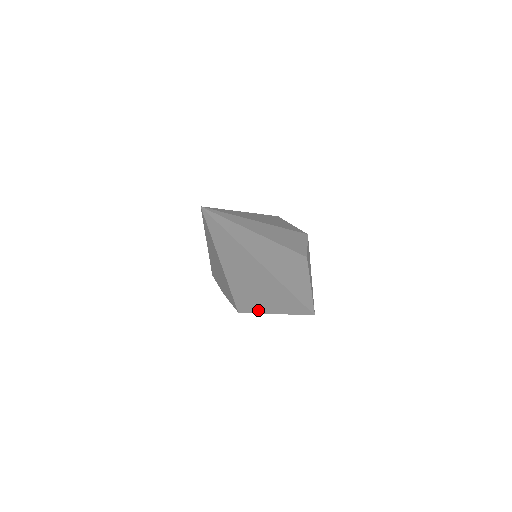
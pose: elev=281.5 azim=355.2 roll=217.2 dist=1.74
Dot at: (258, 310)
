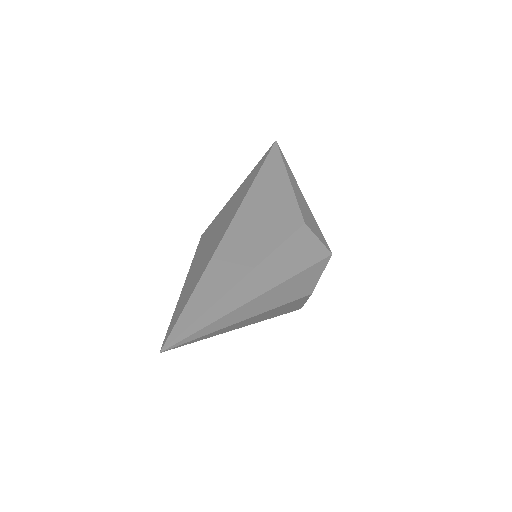
Dot at: occluded
